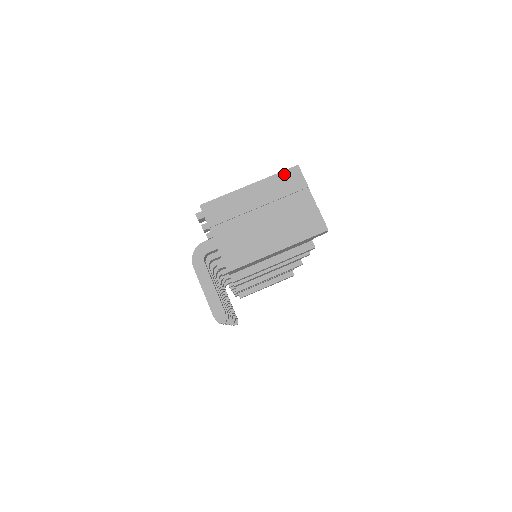
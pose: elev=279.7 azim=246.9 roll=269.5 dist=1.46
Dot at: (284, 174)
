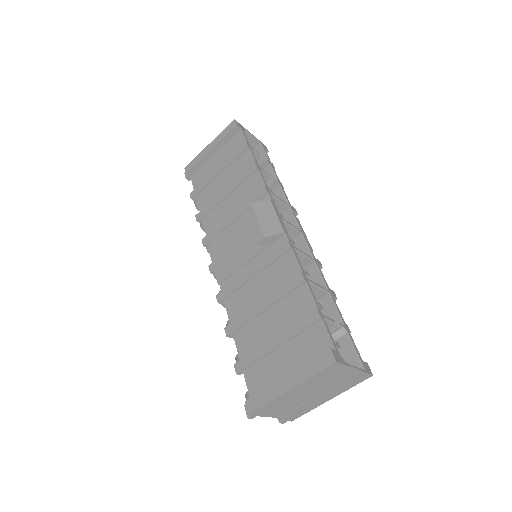
Dot at: (323, 372)
